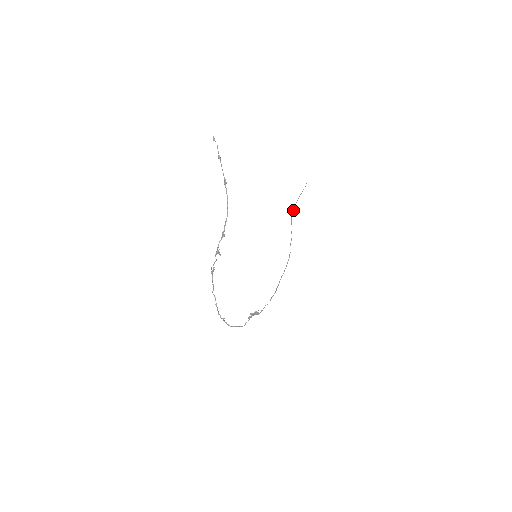
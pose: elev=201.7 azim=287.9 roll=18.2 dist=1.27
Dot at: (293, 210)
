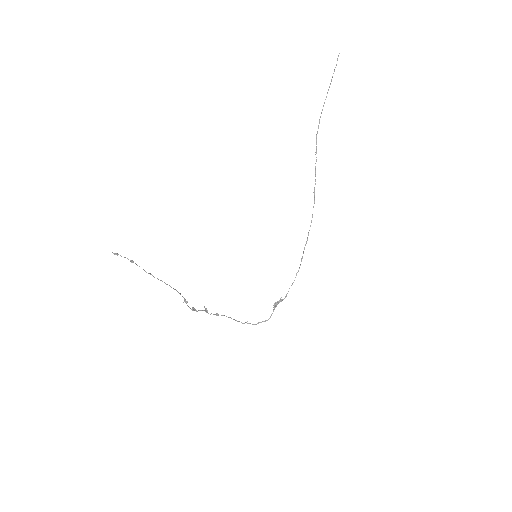
Dot at: (318, 127)
